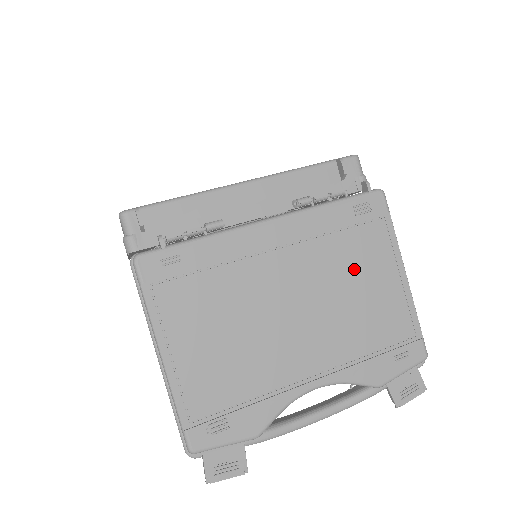
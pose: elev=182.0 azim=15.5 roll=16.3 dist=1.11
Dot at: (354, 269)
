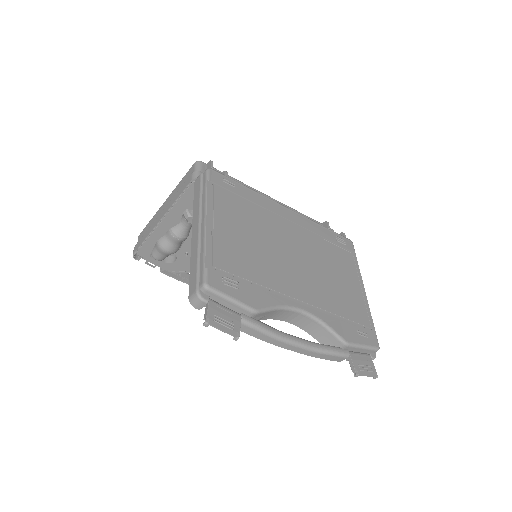
Dot at: (334, 264)
